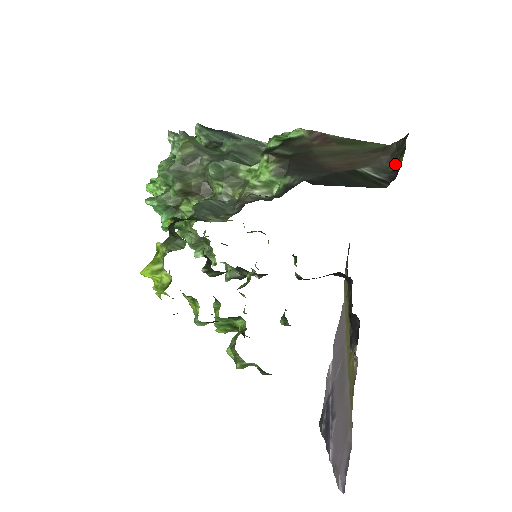
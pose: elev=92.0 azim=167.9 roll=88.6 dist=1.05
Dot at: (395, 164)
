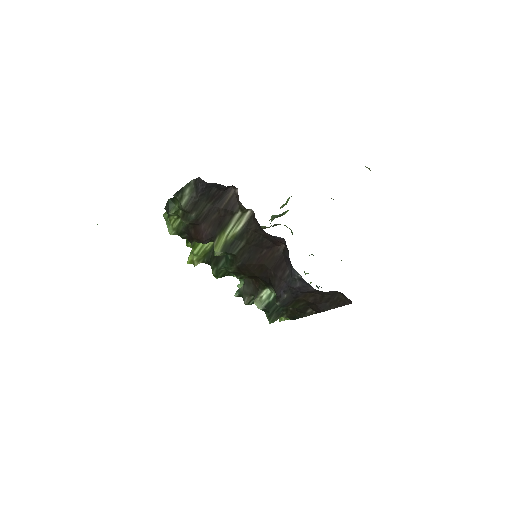
Dot at: occluded
